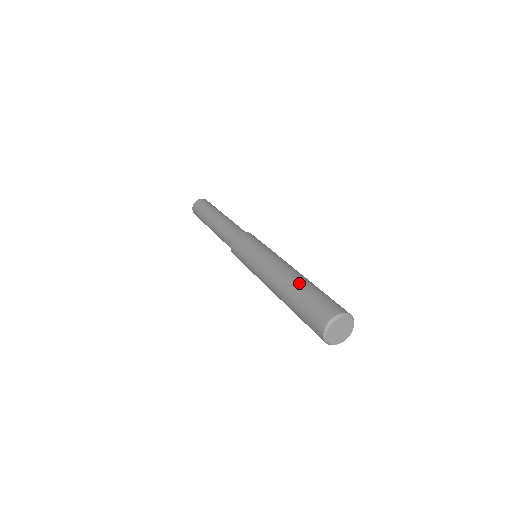
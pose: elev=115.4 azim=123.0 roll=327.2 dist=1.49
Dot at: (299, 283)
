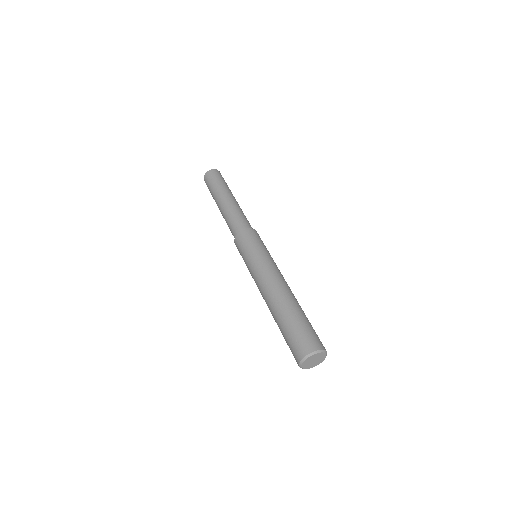
Dot at: (286, 308)
